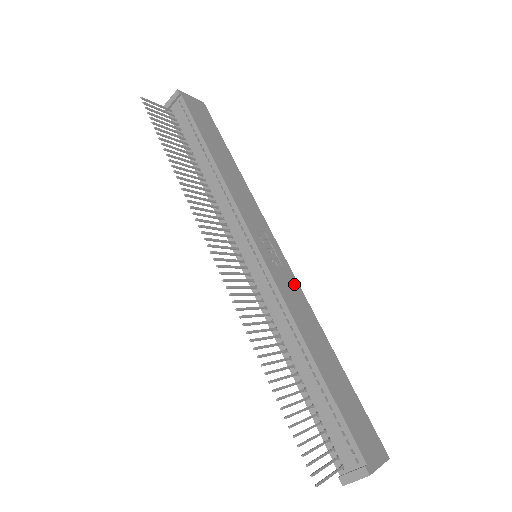
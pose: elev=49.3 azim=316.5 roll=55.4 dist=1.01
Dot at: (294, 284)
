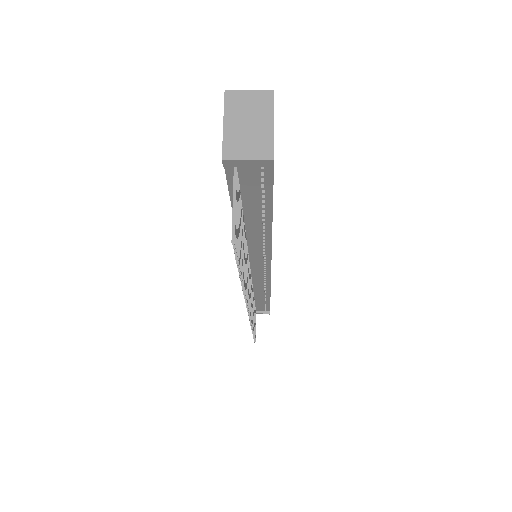
Dot at: occluded
